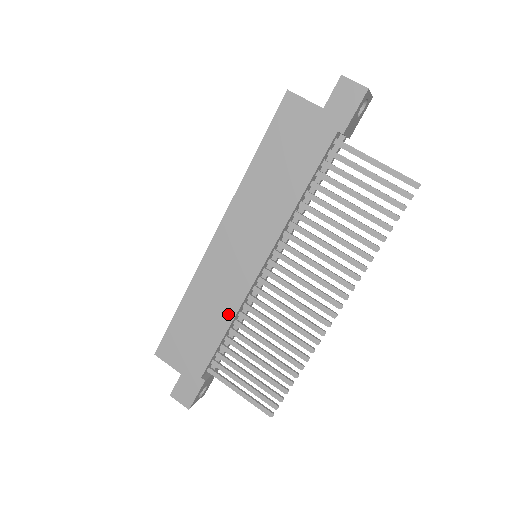
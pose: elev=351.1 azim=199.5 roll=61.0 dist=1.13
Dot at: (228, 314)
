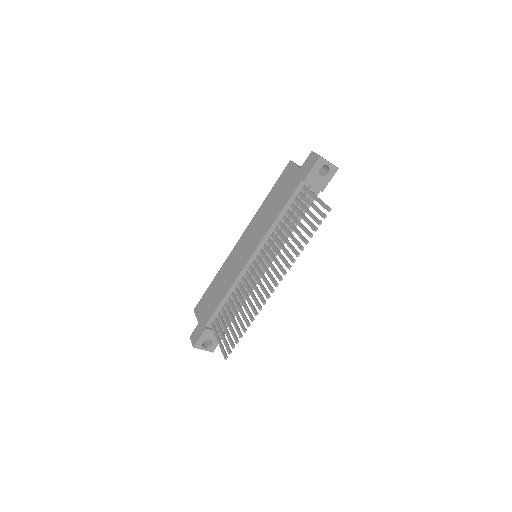
Dot at: (228, 286)
